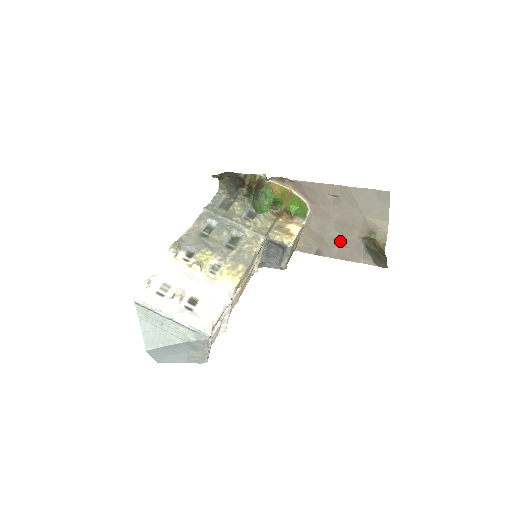
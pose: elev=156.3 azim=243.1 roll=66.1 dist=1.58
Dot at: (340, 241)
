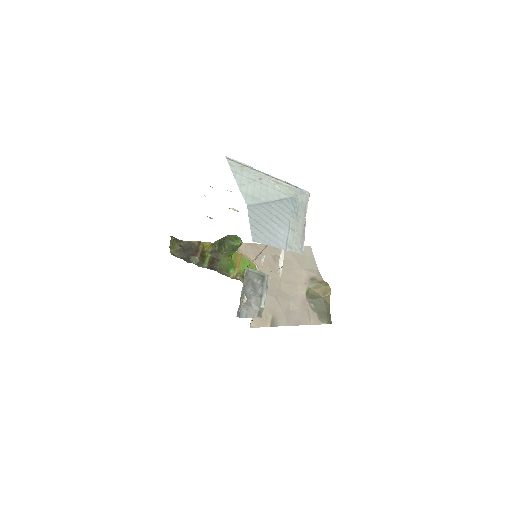
Dot at: (289, 302)
